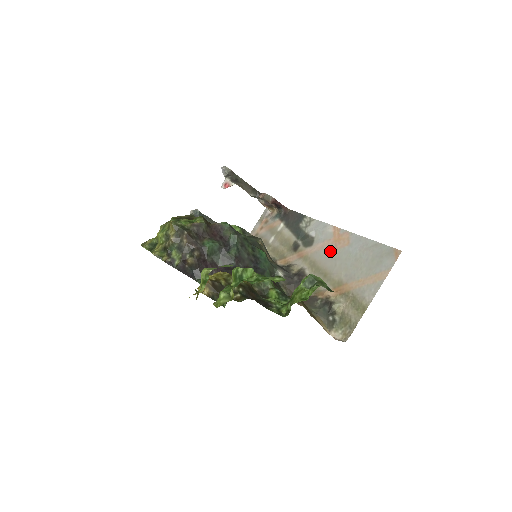
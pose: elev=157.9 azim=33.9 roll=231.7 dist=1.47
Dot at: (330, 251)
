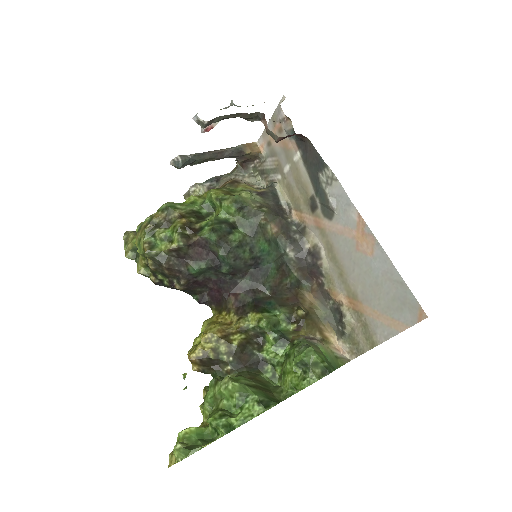
Dot at: (350, 247)
